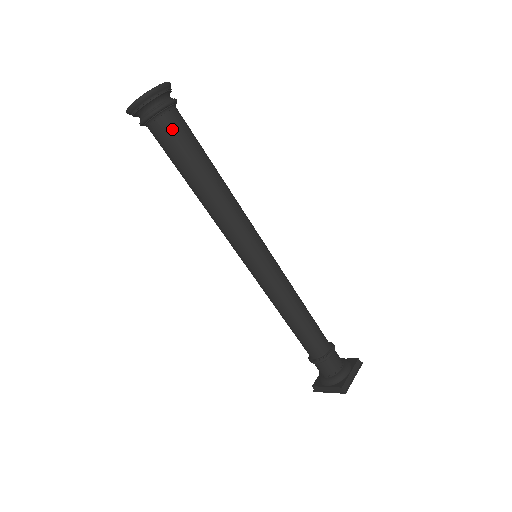
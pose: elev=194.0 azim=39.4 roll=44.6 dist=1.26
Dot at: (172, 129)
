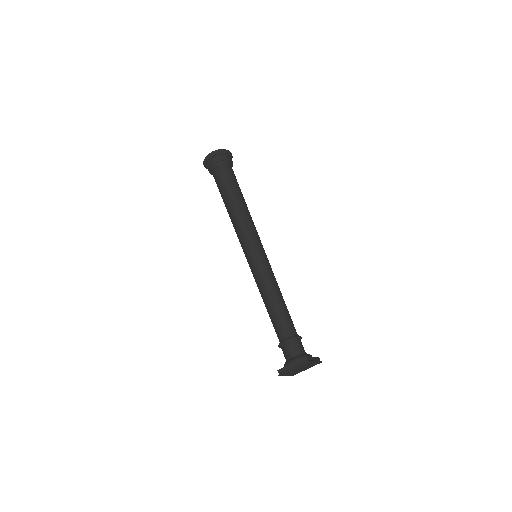
Dot at: (228, 170)
